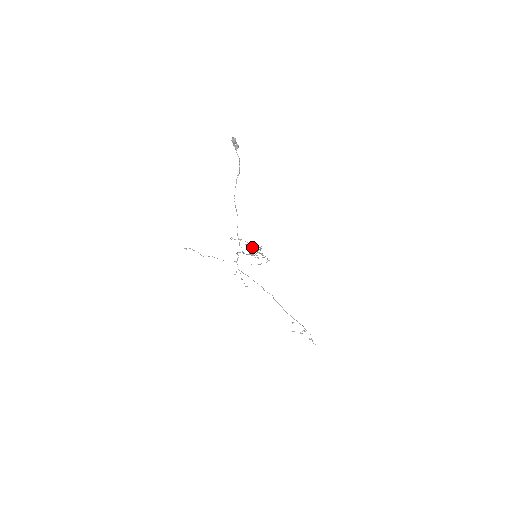
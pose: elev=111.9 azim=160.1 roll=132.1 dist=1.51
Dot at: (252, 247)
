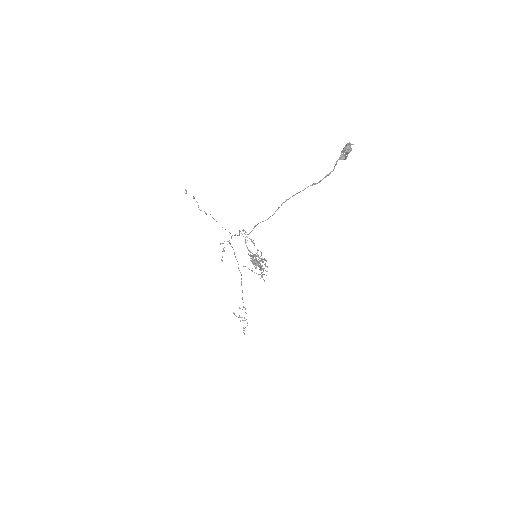
Dot at: (258, 256)
